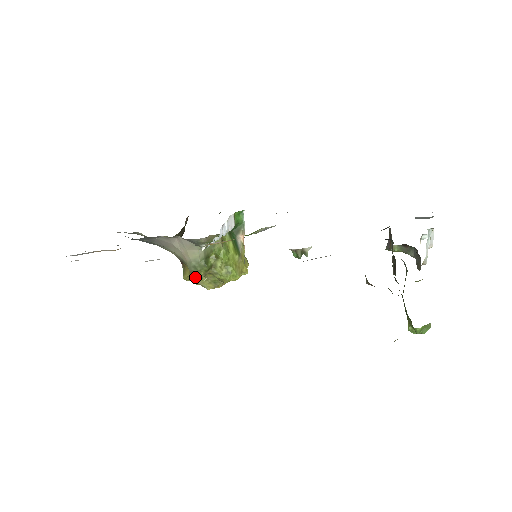
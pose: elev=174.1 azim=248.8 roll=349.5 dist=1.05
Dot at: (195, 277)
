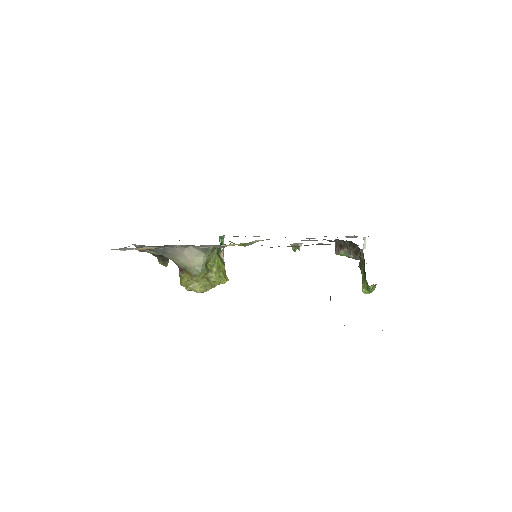
Dot at: (190, 282)
